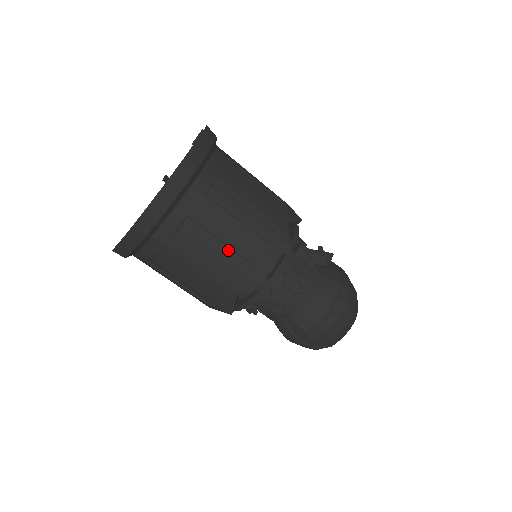
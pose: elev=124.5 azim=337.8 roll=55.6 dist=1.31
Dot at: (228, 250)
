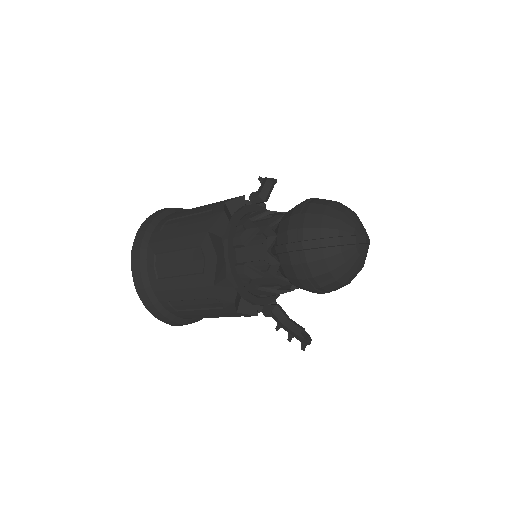
Dot at: (194, 216)
